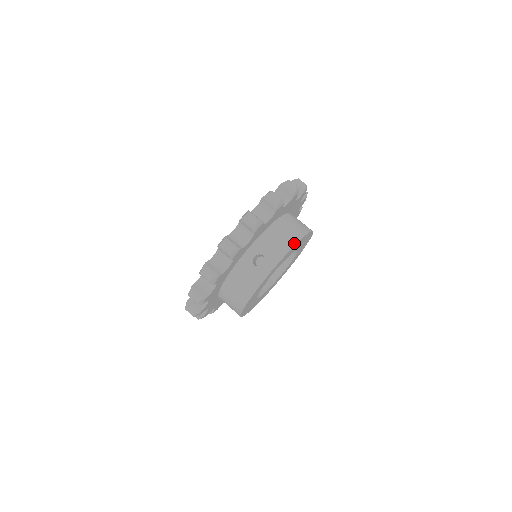
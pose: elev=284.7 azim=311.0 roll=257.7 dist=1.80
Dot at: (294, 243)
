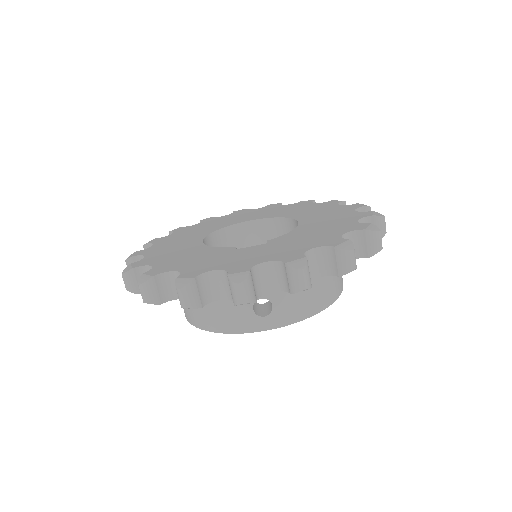
Dot at: (319, 310)
